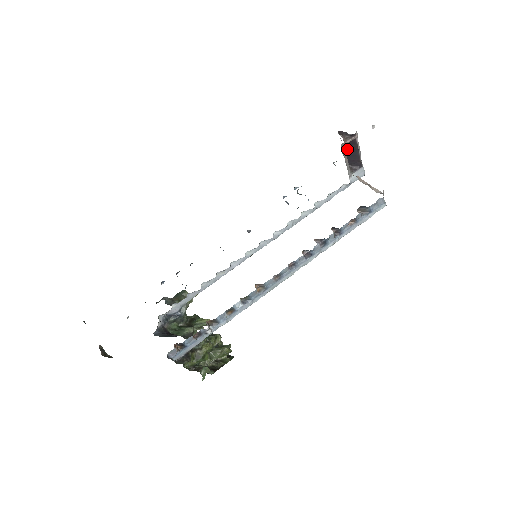
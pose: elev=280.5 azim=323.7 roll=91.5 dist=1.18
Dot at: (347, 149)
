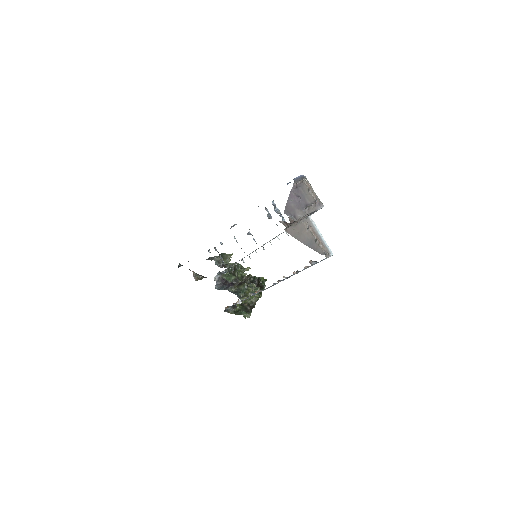
Dot at: occluded
